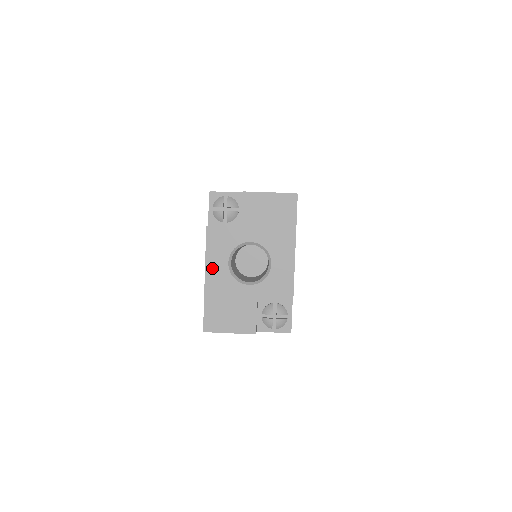
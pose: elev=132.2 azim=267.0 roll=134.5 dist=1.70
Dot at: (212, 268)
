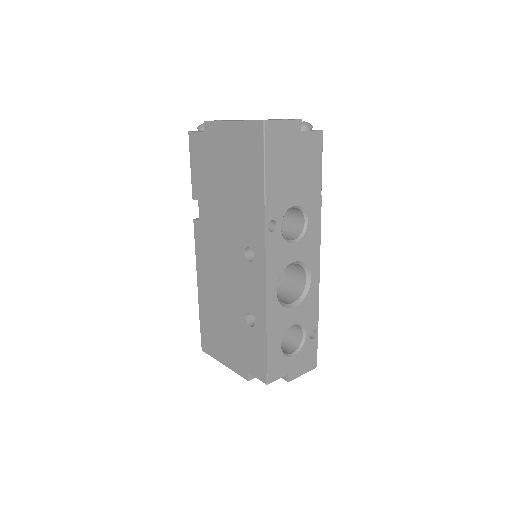
Dot at: occluded
